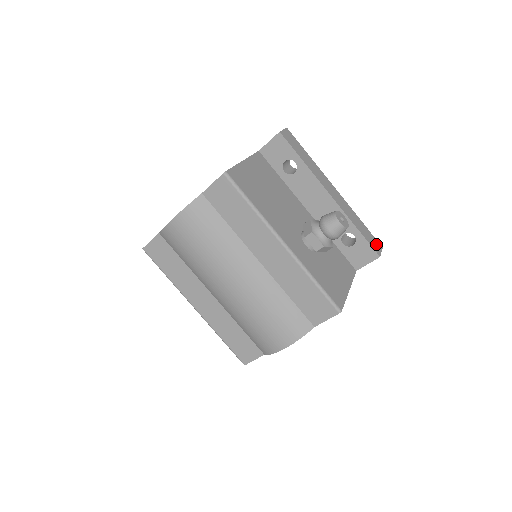
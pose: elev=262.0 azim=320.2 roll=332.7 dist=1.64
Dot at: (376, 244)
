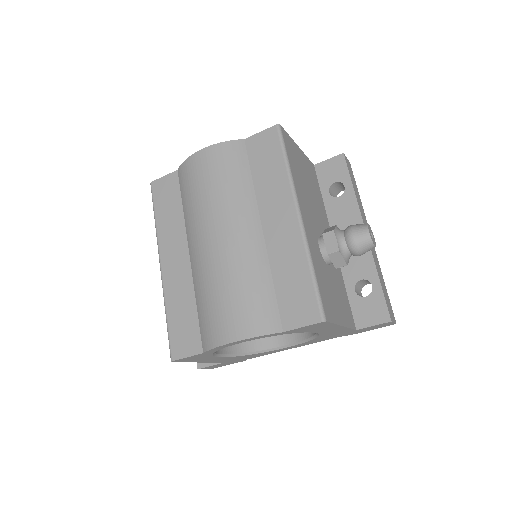
Dot at: (391, 312)
